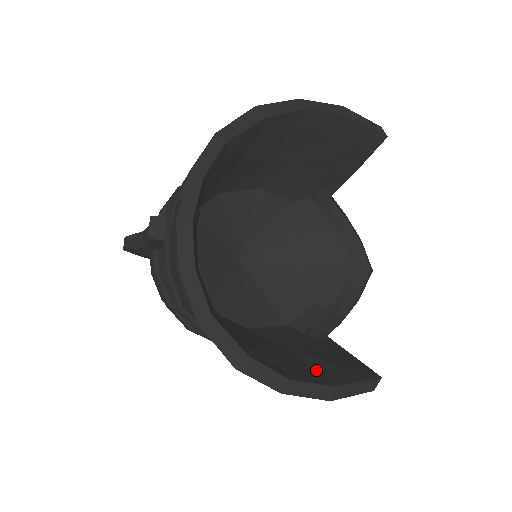
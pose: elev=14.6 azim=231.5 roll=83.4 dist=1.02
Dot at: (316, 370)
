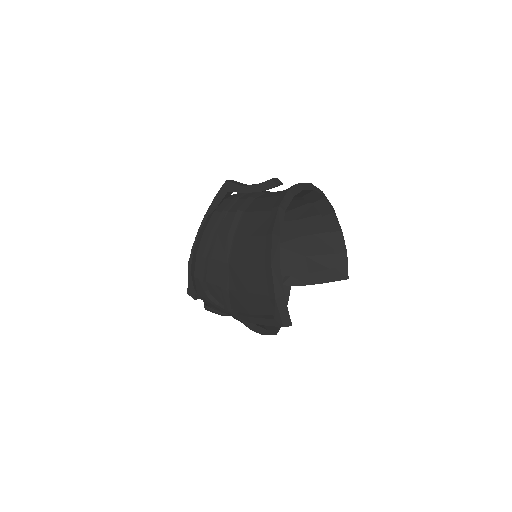
Dot at: occluded
